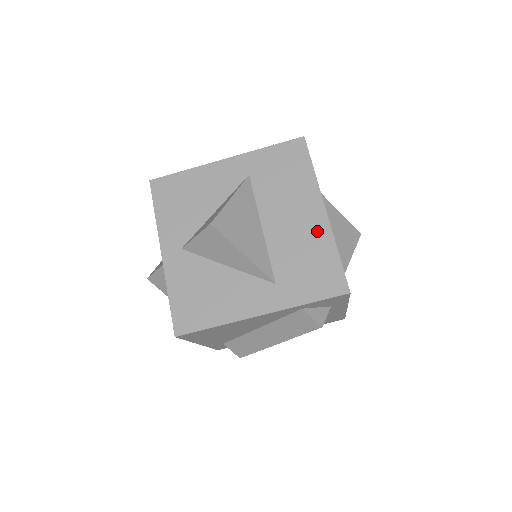
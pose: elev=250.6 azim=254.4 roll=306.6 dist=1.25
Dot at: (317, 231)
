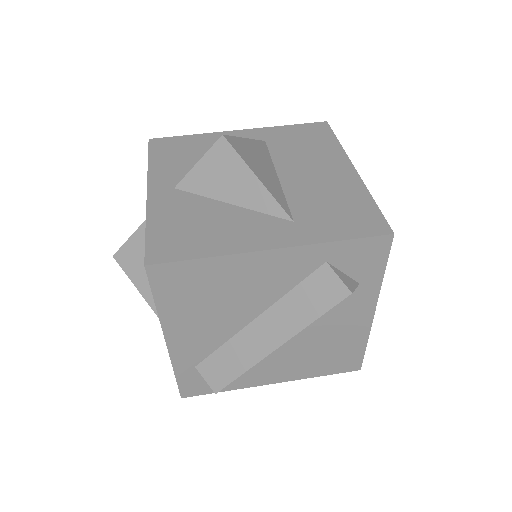
Dot at: (346, 182)
